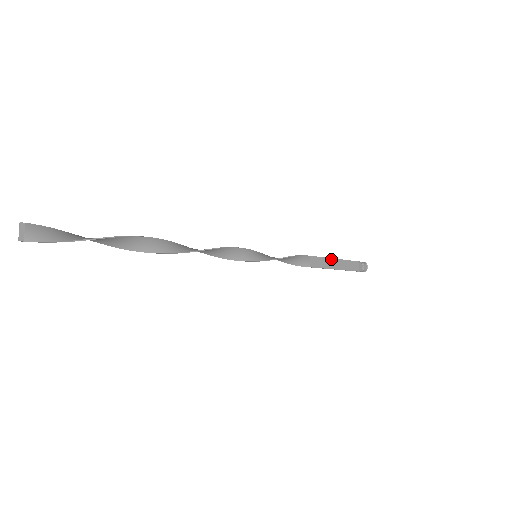
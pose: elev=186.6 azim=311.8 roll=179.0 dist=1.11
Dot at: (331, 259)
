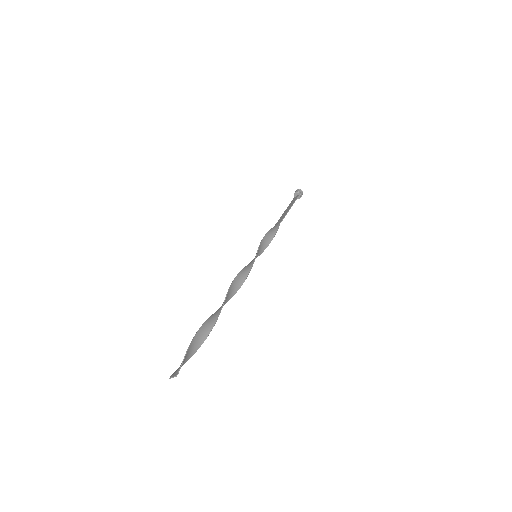
Dot at: (288, 211)
